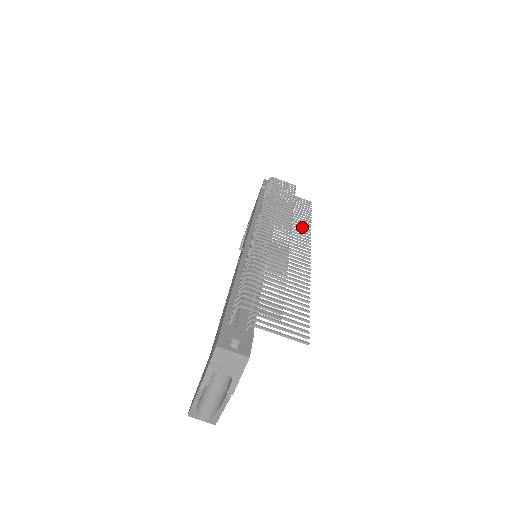
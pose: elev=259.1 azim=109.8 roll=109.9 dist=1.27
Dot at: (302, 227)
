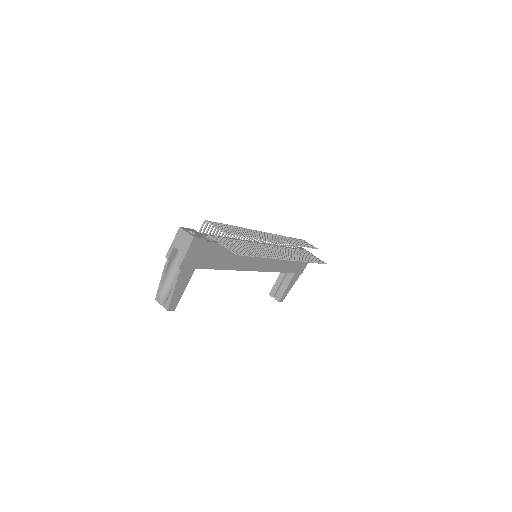
Dot at: (301, 258)
